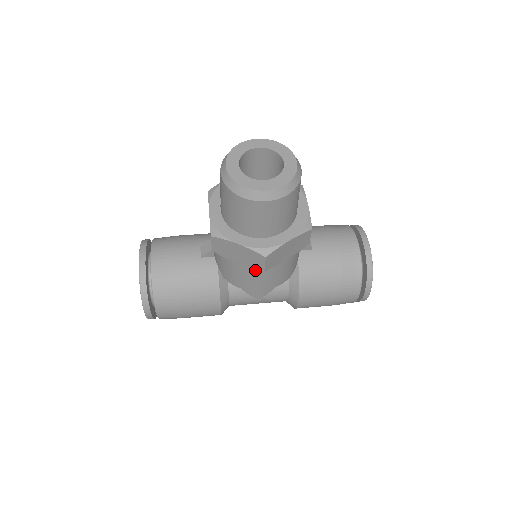
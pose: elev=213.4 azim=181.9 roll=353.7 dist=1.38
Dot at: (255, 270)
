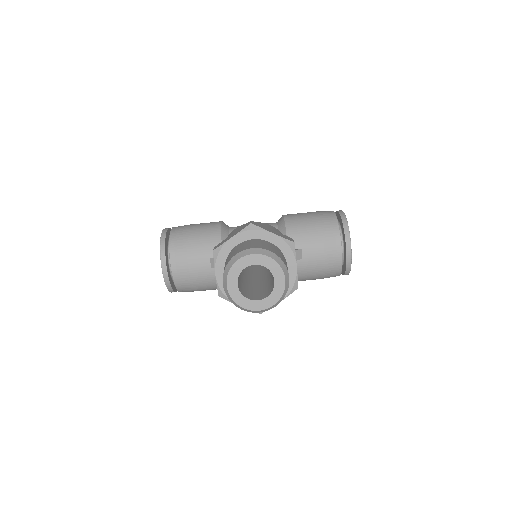
Dot at: occluded
